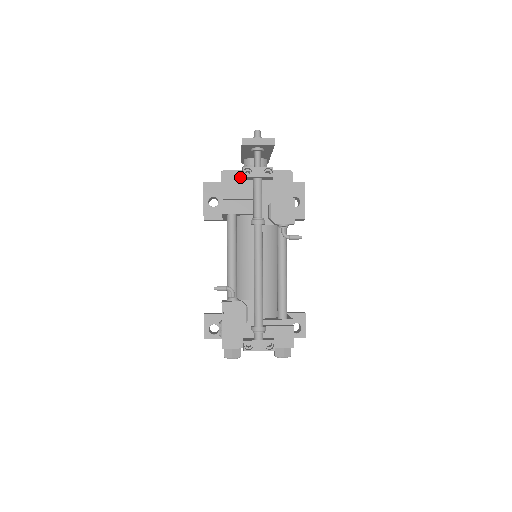
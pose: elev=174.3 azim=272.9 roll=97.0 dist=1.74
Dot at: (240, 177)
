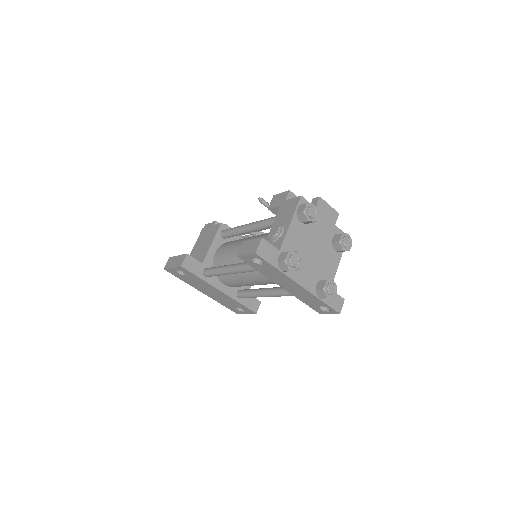
Dot at: occluded
